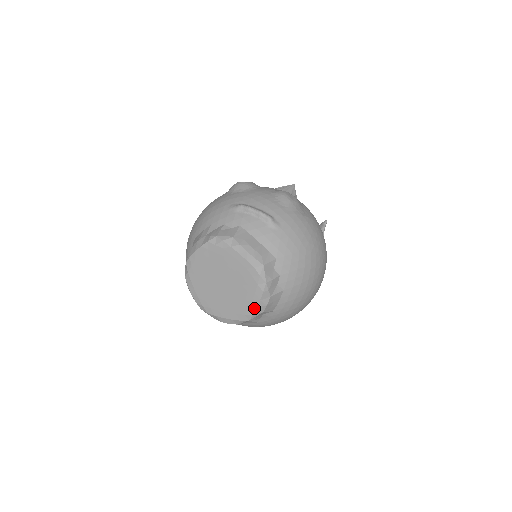
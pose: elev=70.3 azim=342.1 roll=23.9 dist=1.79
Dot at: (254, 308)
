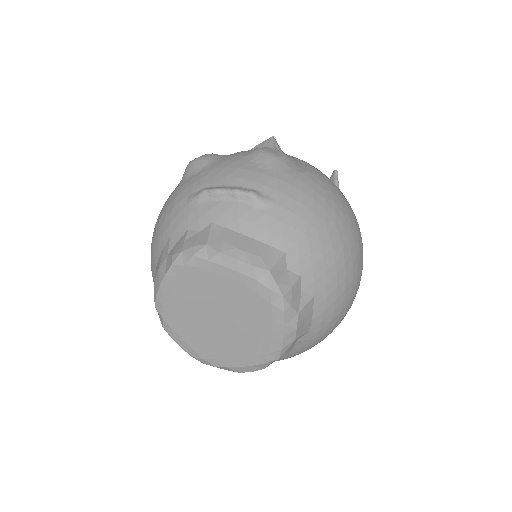
Dot at: (279, 340)
